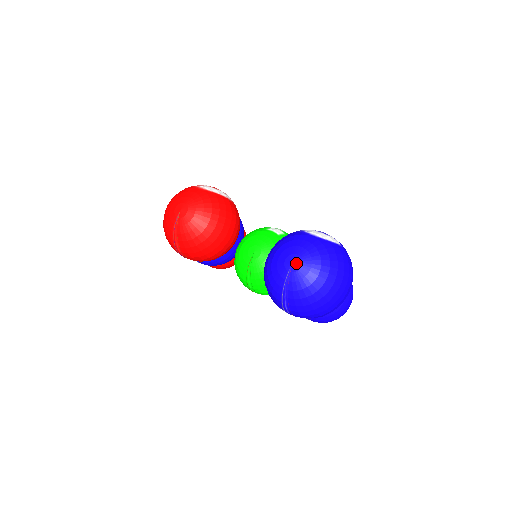
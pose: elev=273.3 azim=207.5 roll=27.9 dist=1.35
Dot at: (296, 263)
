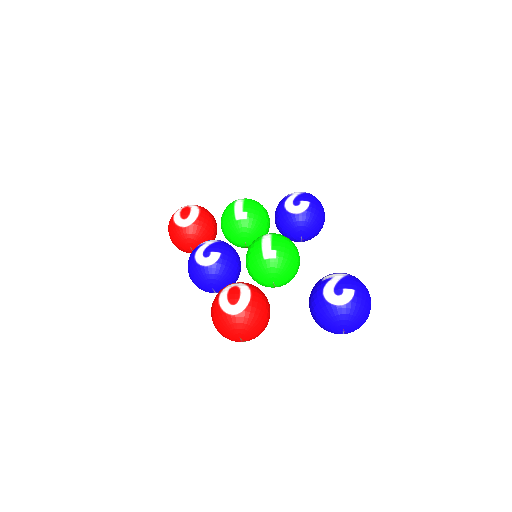
Dot at: (345, 328)
